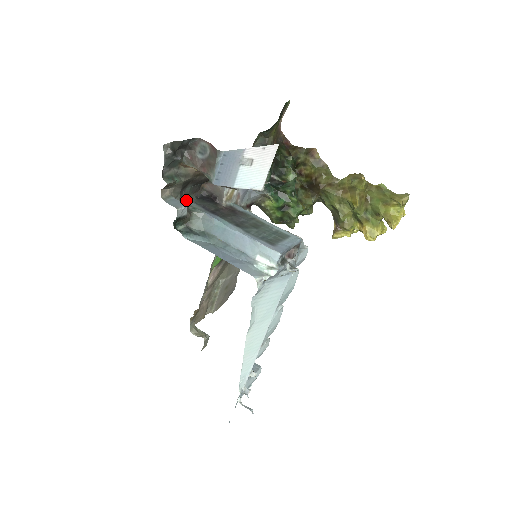
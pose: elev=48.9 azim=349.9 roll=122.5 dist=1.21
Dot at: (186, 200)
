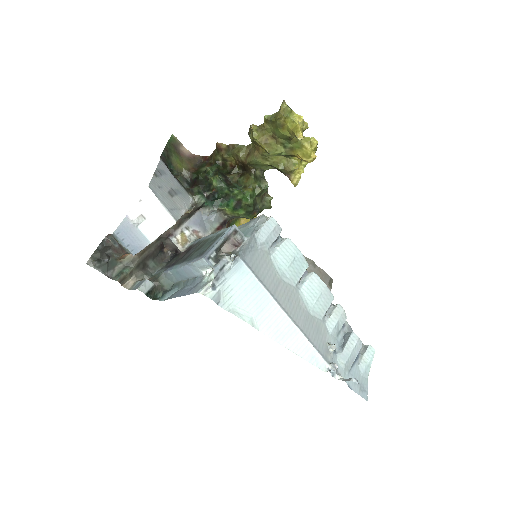
Dot at: (156, 273)
